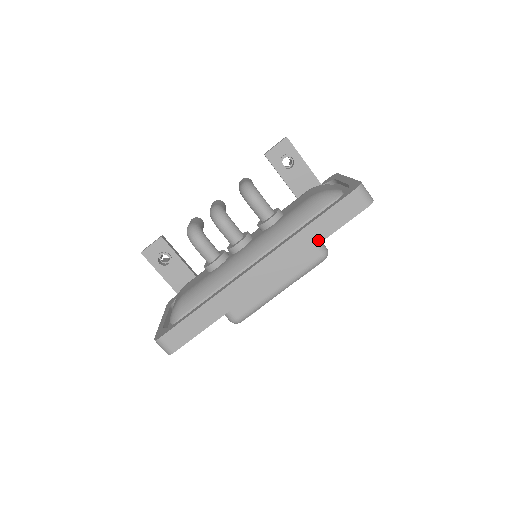
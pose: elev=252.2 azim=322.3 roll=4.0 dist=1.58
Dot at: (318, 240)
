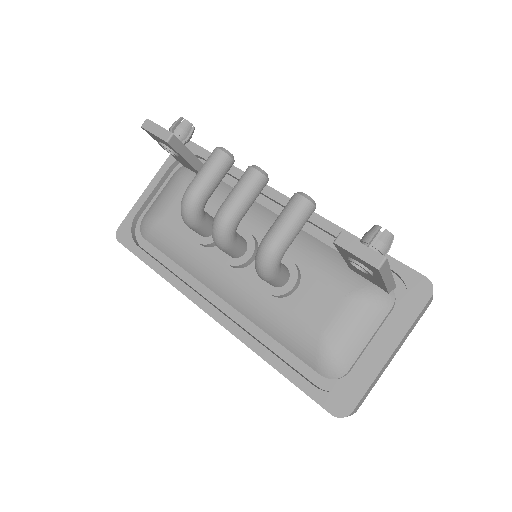
Dot at: occluded
